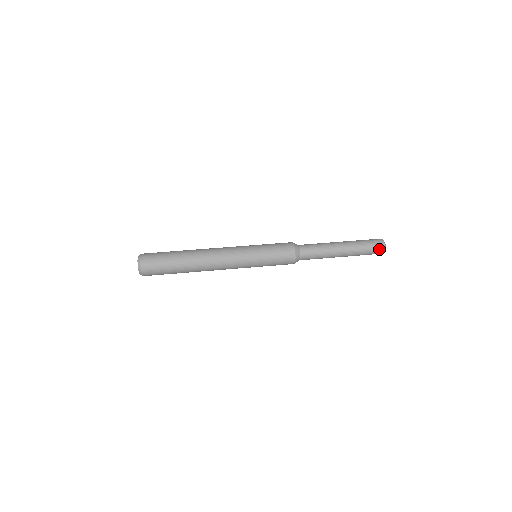
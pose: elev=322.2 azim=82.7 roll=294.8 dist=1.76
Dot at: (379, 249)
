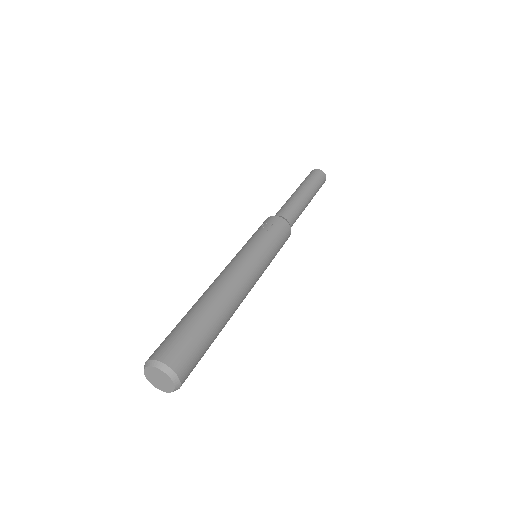
Dot at: occluded
